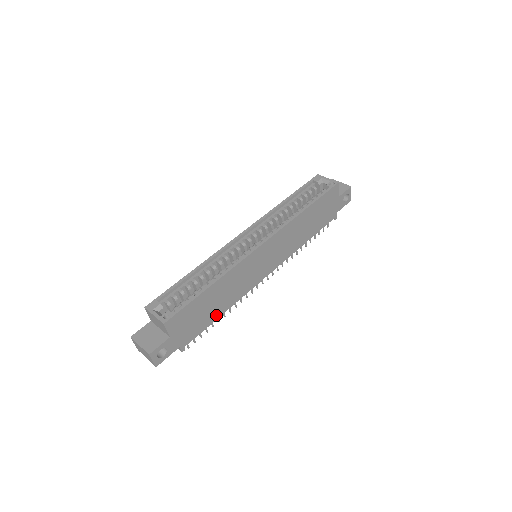
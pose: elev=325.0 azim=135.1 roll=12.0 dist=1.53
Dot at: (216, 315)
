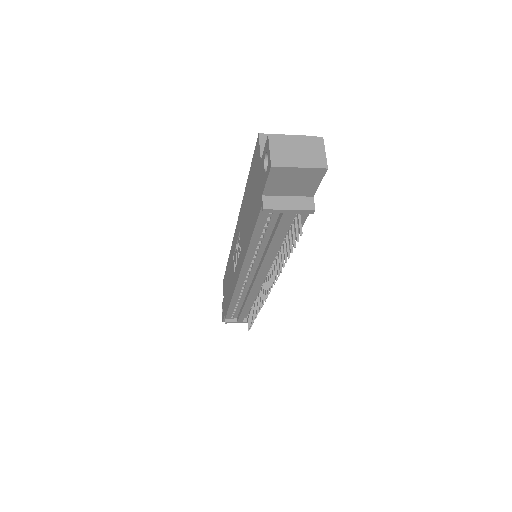
Dot at: occluded
